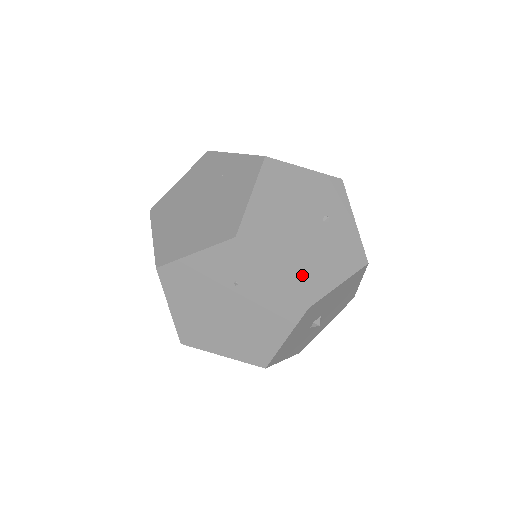
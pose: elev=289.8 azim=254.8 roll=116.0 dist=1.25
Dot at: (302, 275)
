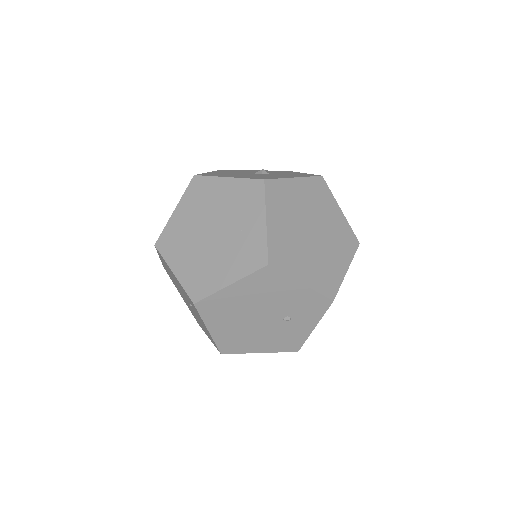
Dot at: (232, 339)
